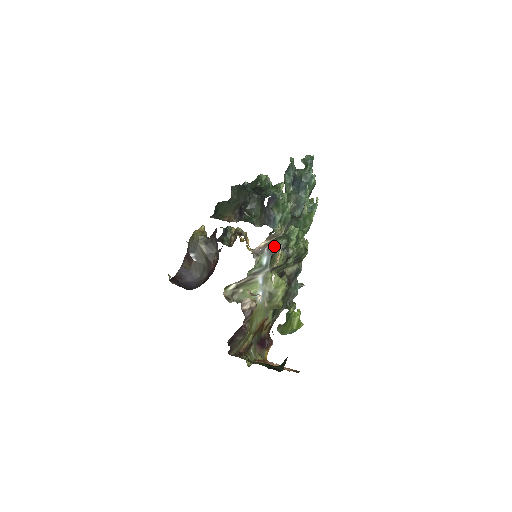
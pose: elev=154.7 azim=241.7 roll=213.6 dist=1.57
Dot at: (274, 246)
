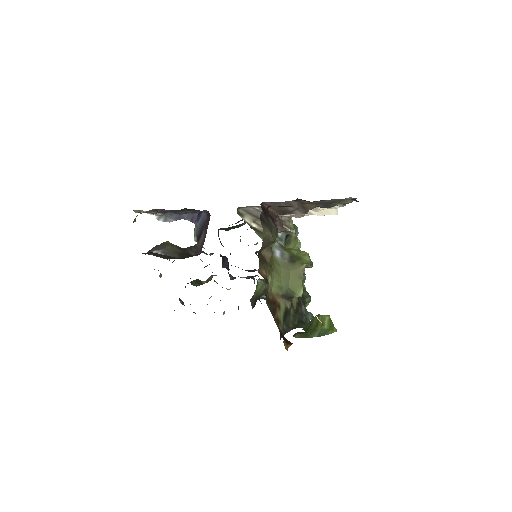
Dot at: (288, 231)
